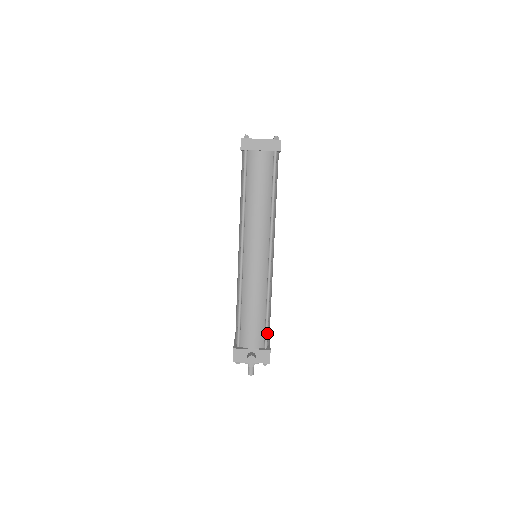
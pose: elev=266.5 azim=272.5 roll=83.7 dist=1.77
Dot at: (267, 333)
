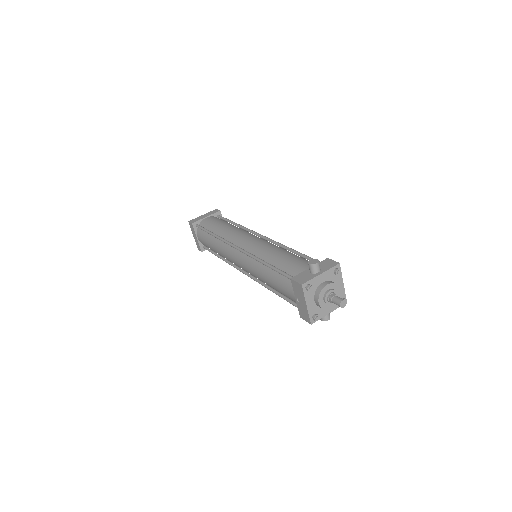
Dot at: occluded
